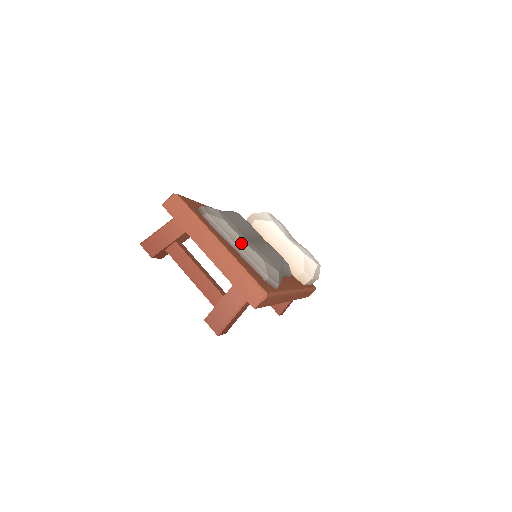
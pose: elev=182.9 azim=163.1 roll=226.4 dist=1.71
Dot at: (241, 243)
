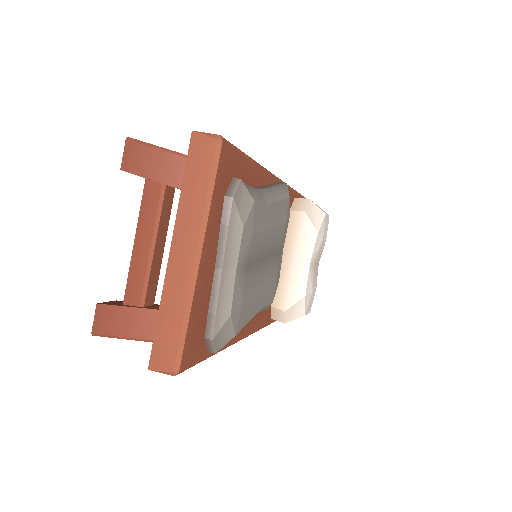
Dot at: (230, 272)
